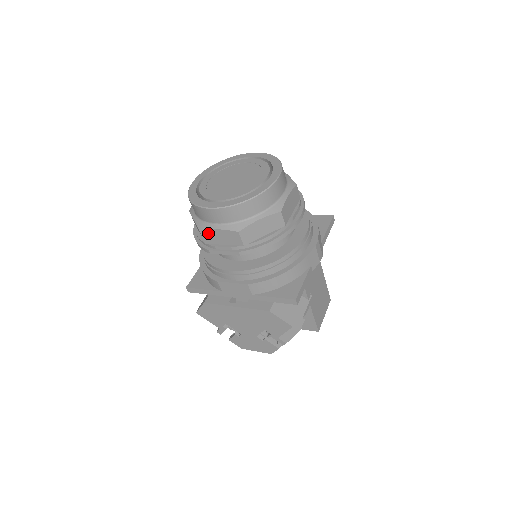
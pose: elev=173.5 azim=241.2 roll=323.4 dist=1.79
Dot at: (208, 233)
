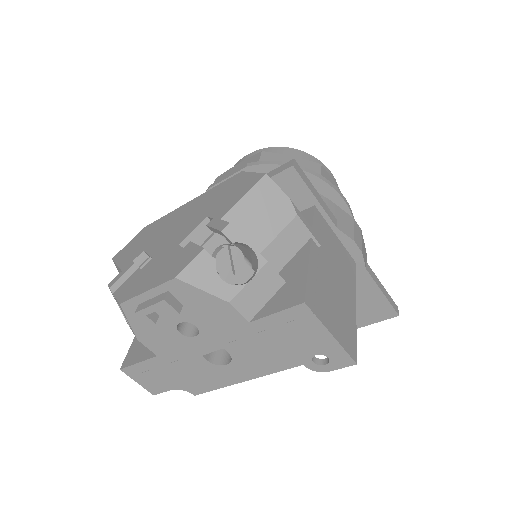
Dot at: (224, 175)
